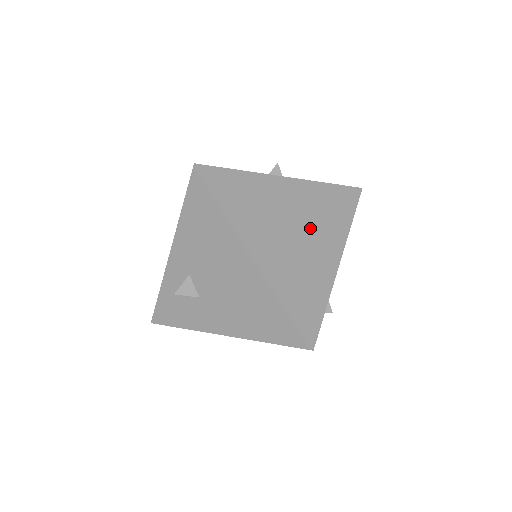
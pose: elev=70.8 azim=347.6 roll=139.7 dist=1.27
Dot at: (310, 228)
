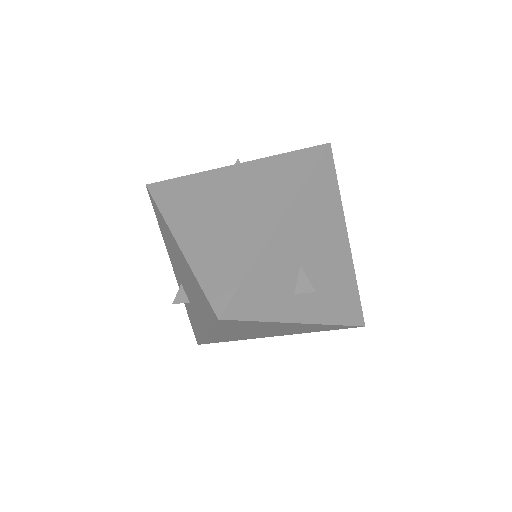
Dot at: (247, 202)
